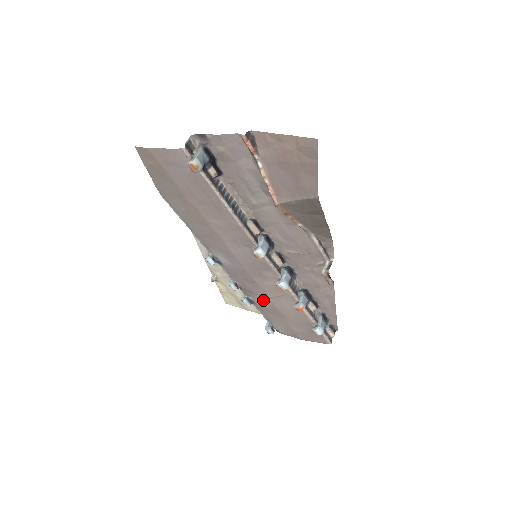
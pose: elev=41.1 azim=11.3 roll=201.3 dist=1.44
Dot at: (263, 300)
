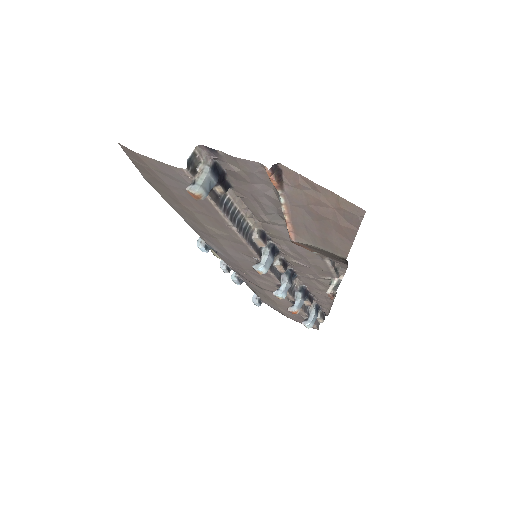
Dot at: (255, 286)
